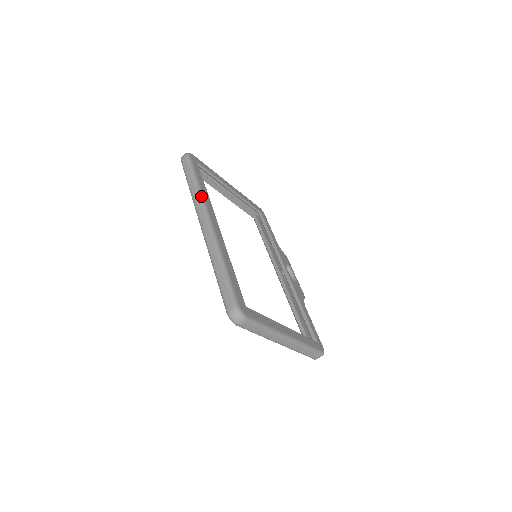
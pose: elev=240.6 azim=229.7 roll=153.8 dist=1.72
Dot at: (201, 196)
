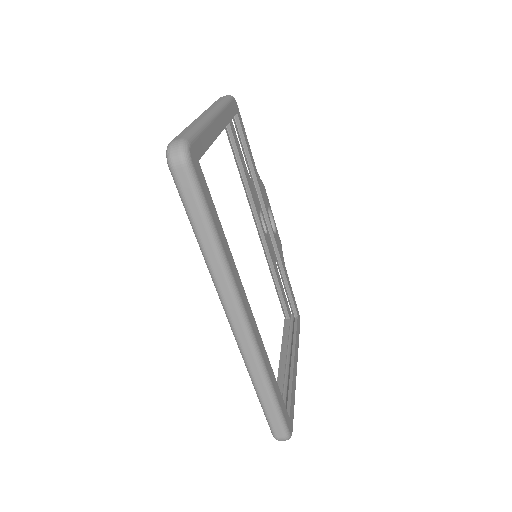
Dot at: (230, 277)
